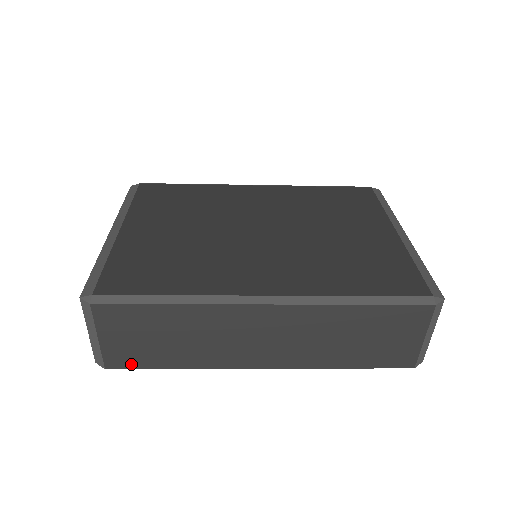
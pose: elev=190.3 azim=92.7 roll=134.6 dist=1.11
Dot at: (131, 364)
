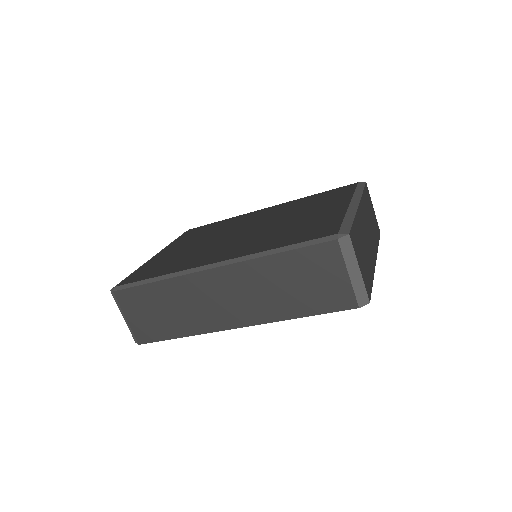
Dot at: (152, 338)
